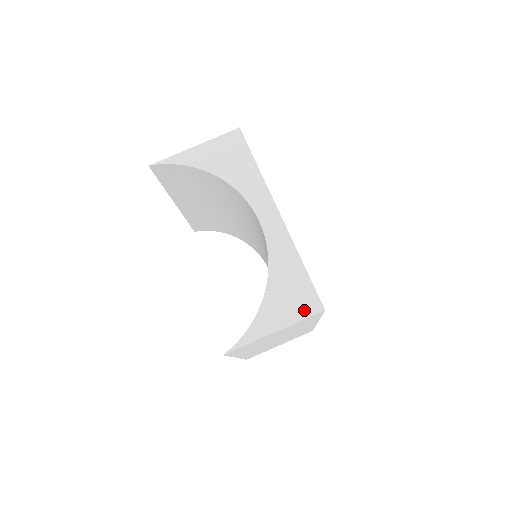
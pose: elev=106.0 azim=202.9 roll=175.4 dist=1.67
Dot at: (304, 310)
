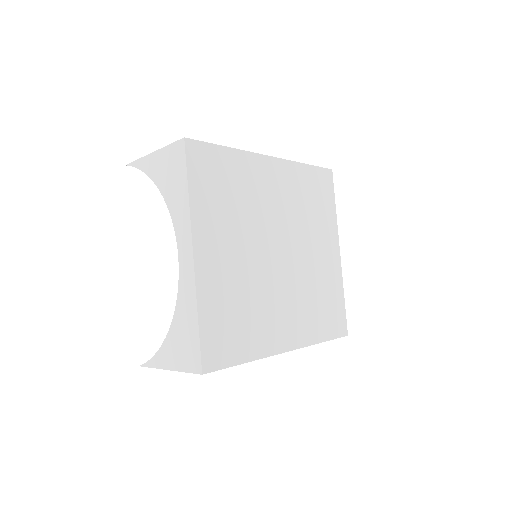
Dot at: (189, 364)
